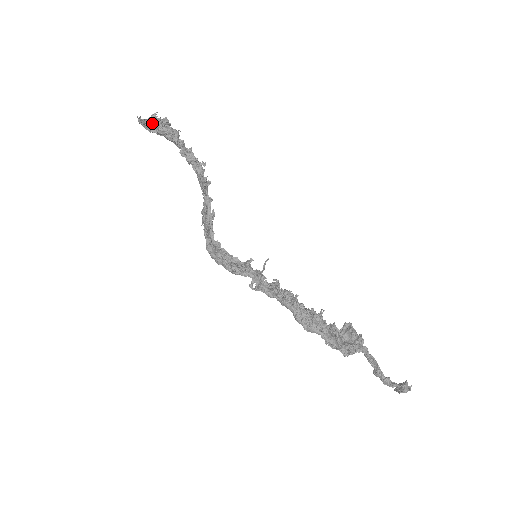
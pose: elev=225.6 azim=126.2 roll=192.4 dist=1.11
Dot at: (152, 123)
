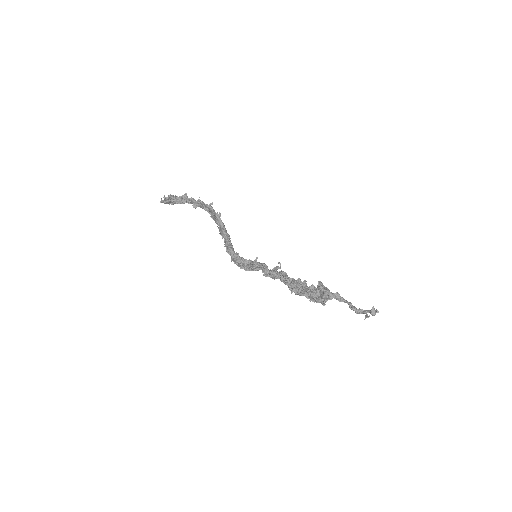
Dot at: (167, 202)
